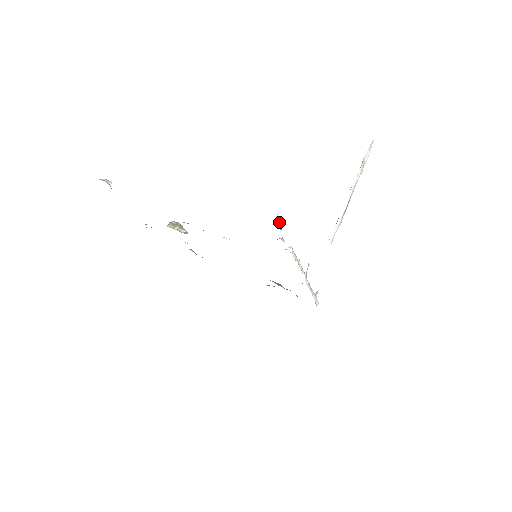
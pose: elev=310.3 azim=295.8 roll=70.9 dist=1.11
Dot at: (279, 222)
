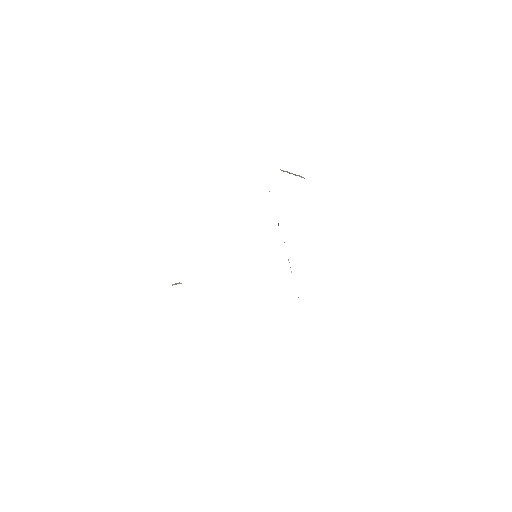
Dot at: occluded
